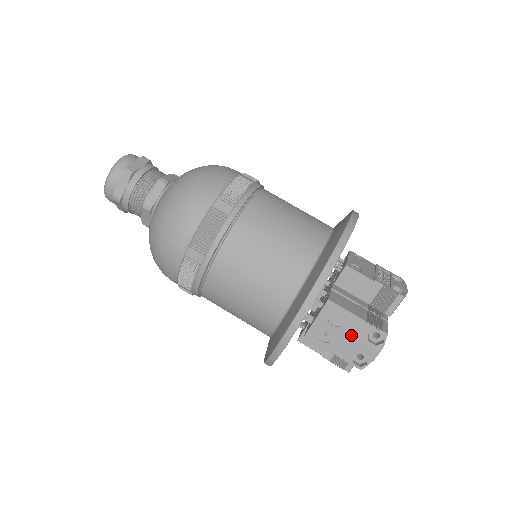
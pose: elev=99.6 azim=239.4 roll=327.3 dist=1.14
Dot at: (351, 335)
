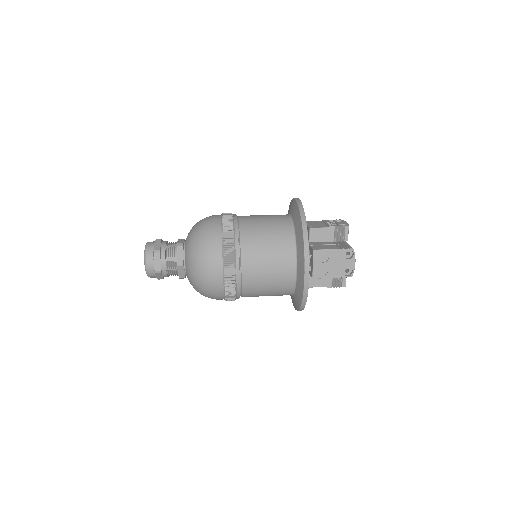
Dot at: (336, 261)
